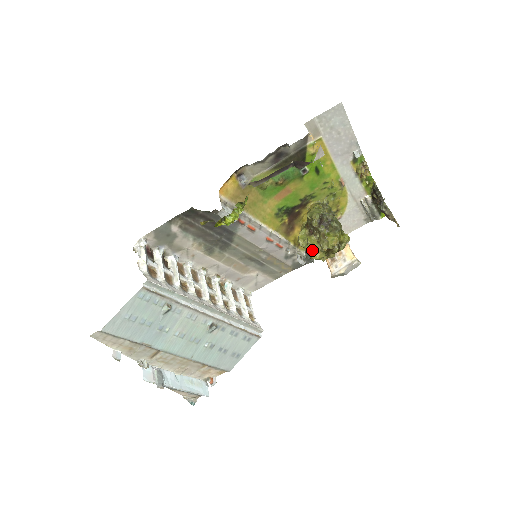
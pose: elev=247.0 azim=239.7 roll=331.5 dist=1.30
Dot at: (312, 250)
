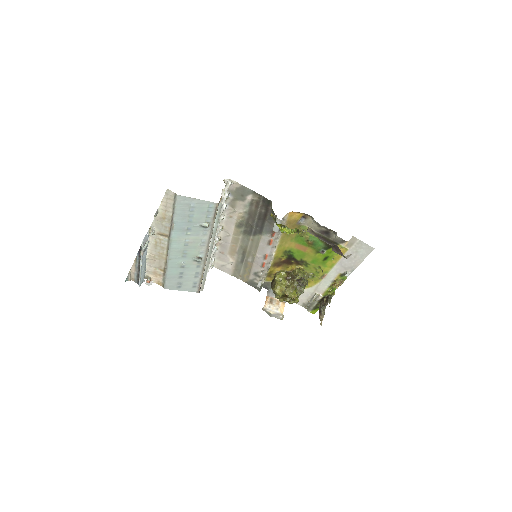
Dot at: (280, 286)
